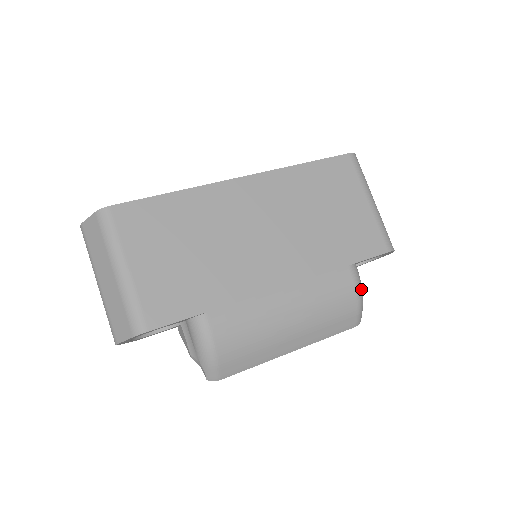
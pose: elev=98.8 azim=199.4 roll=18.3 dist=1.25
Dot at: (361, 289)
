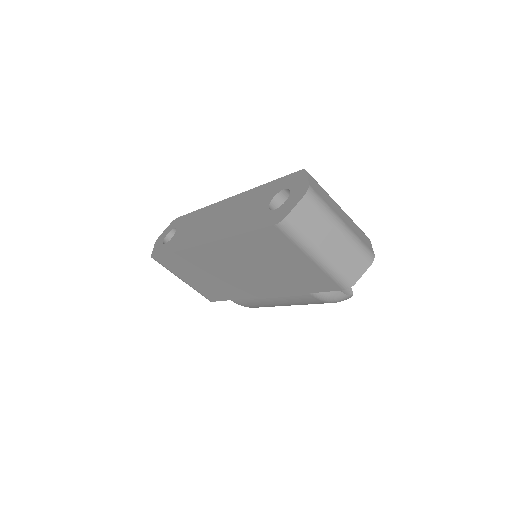
Dot at: (331, 298)
